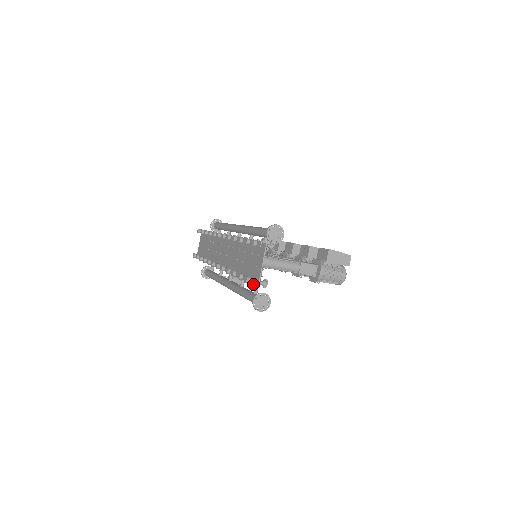
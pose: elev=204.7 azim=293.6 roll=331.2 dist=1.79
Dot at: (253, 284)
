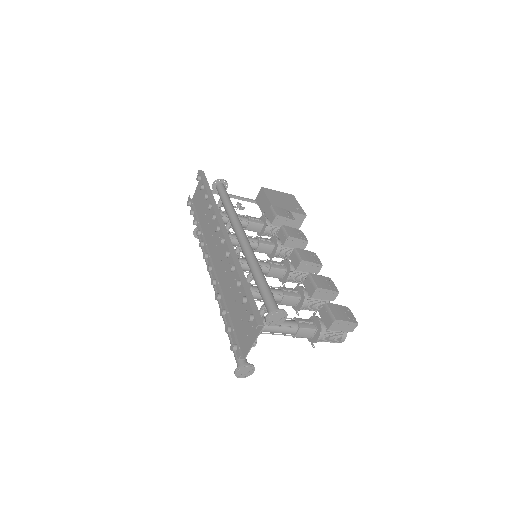
Dot at: (239, 359)
